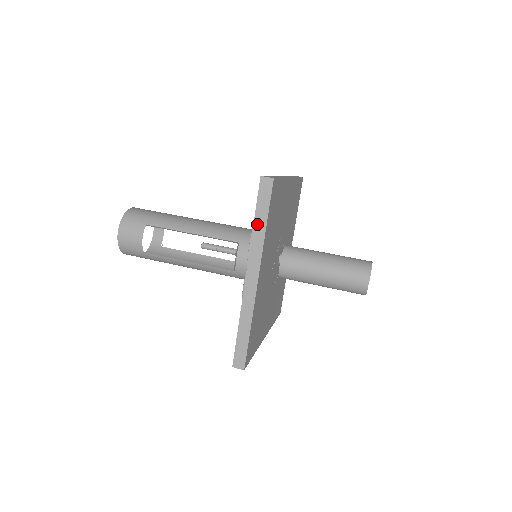
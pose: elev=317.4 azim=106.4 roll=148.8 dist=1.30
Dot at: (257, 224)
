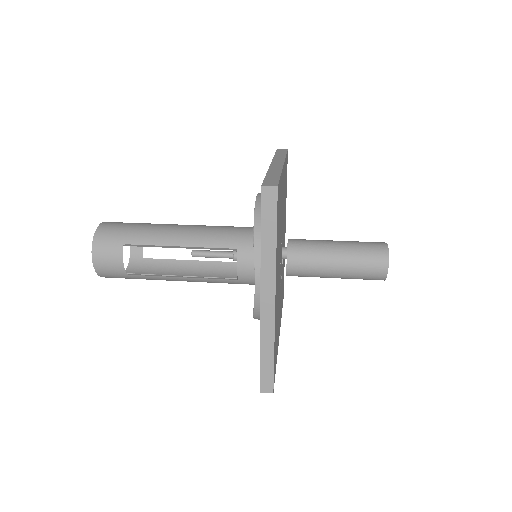
Dot at: (265, 241)
